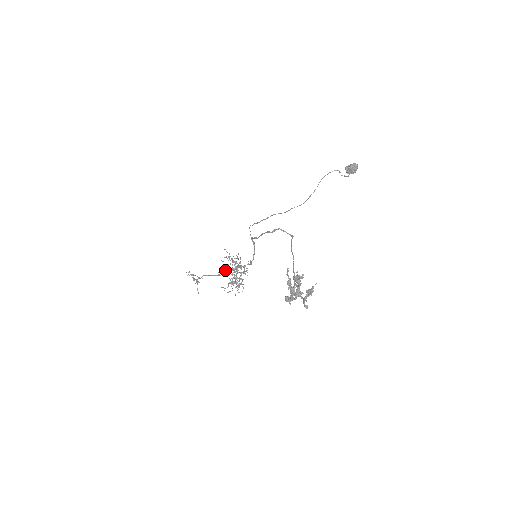
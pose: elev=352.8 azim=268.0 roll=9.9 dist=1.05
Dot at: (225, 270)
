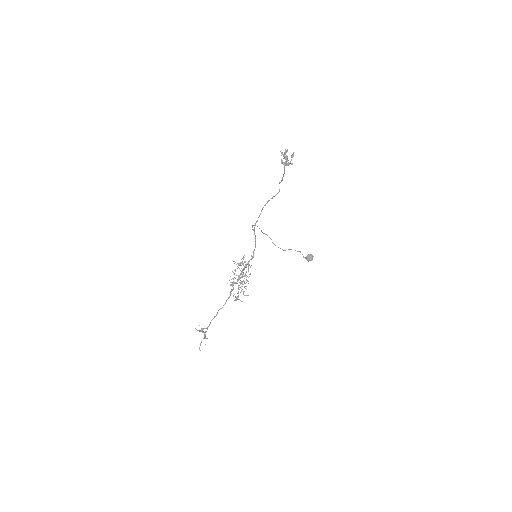
Dot at: (233, 282)
